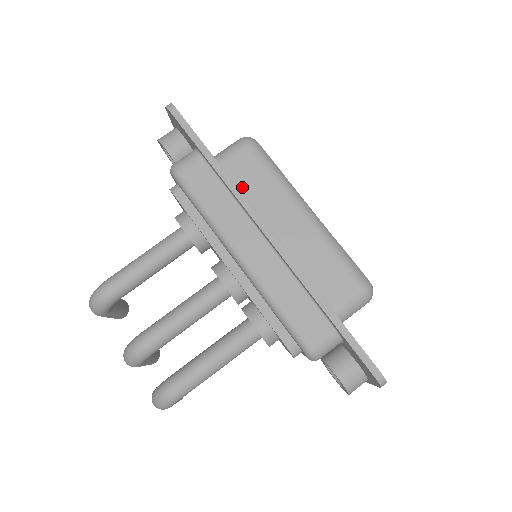
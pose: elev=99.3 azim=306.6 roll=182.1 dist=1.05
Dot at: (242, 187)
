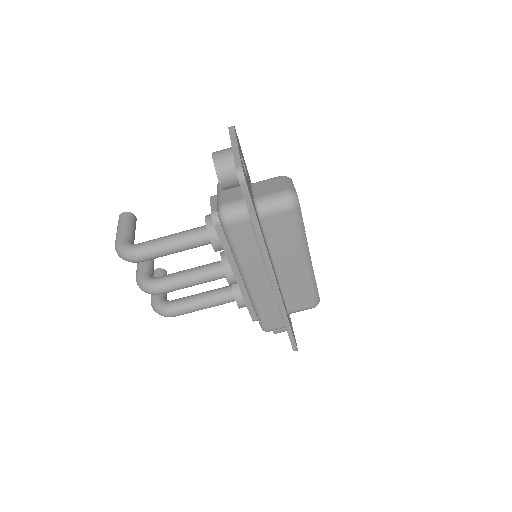
Dot at: (270, 238)
